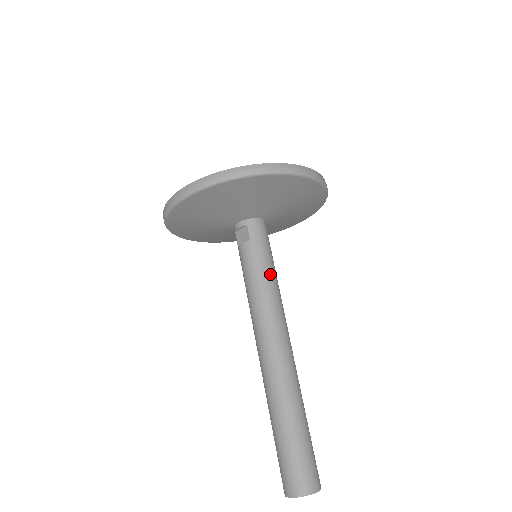
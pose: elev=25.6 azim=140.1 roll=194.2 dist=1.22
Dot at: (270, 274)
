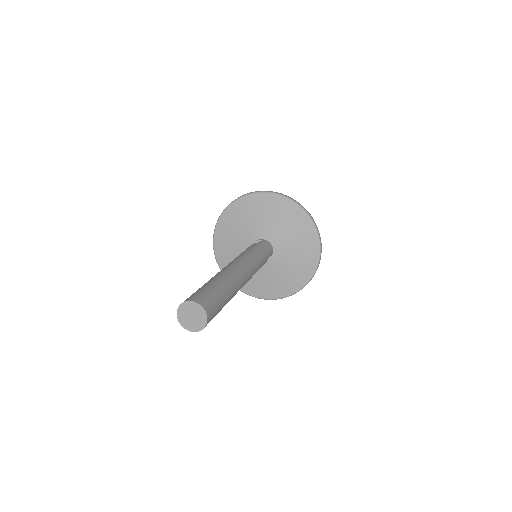
Dot at: (260, 254)
